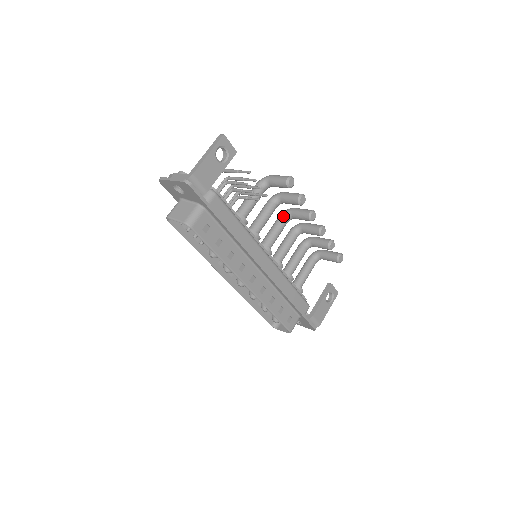
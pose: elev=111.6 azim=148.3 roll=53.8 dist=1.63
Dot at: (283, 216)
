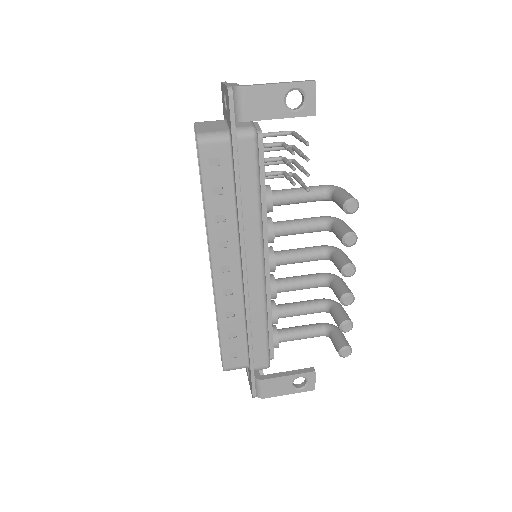
Dot at: (323, 248)
